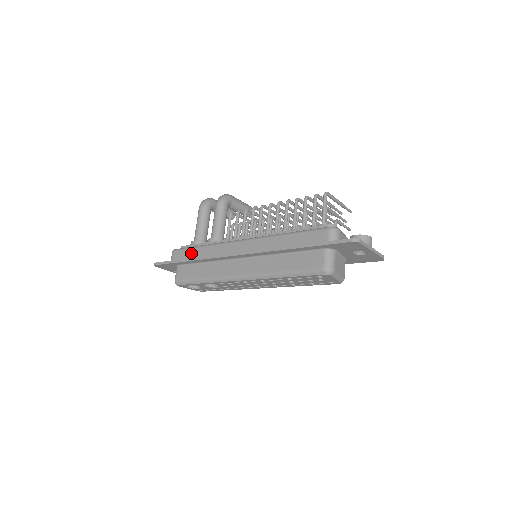
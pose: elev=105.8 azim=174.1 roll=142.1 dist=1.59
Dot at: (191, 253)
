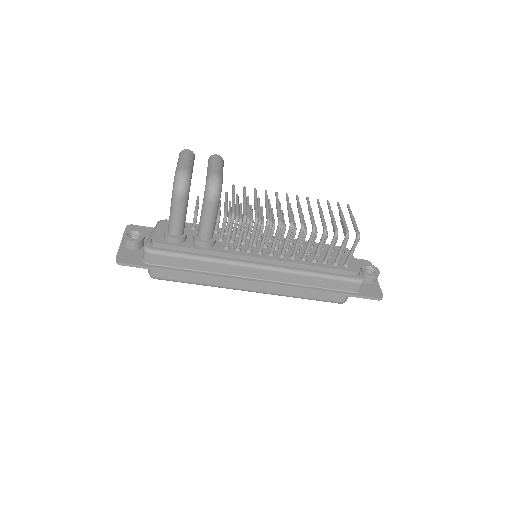
Dot at: (183, 263)
